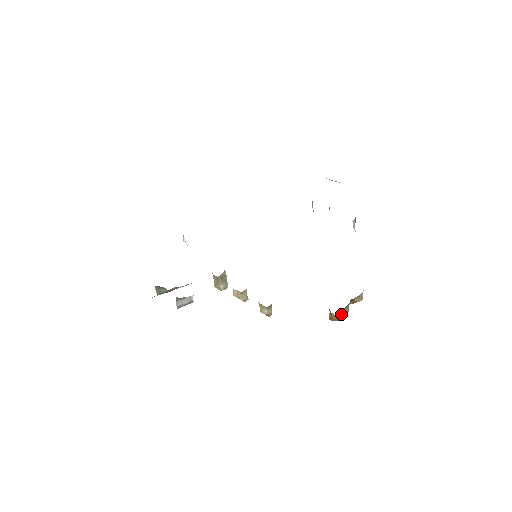
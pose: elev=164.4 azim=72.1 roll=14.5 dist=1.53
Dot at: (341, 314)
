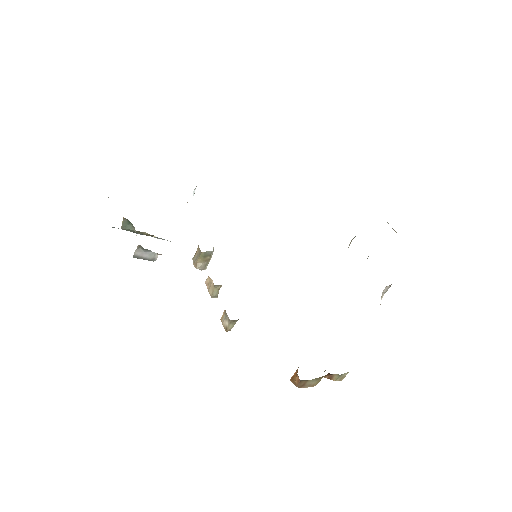
Dot at: (307, 382)
